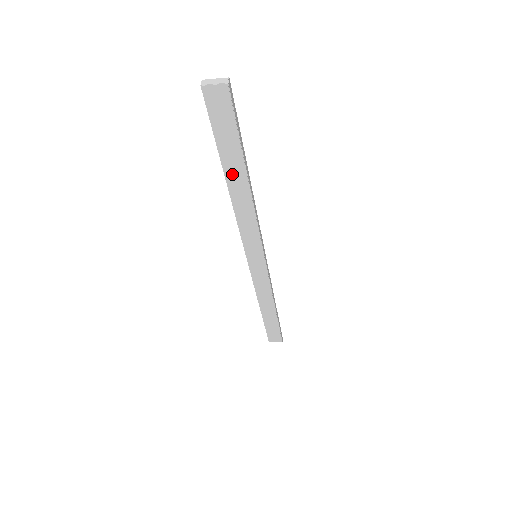
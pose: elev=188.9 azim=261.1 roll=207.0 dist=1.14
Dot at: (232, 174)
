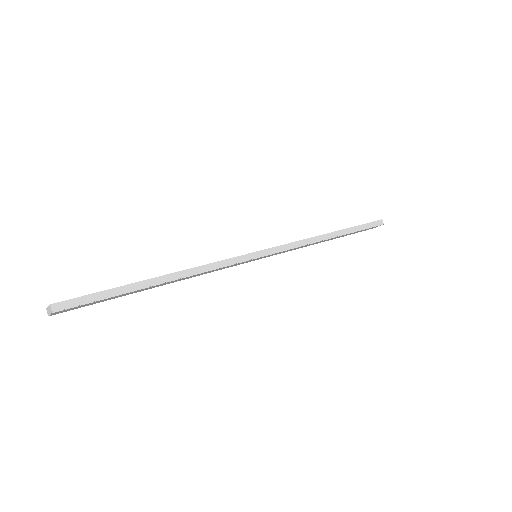
Dot at: (149, 288)
